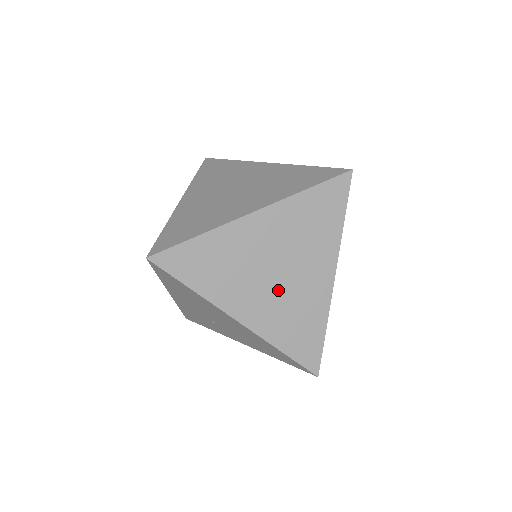
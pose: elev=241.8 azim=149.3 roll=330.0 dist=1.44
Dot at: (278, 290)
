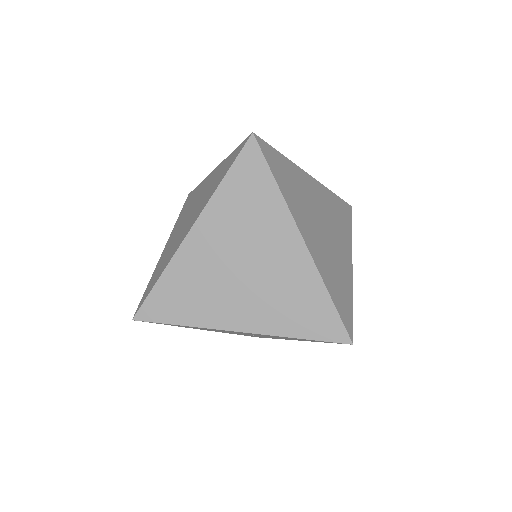
Dot at: (257, 284)
